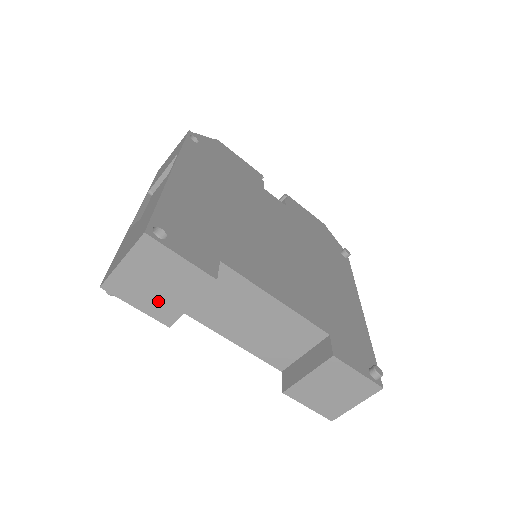
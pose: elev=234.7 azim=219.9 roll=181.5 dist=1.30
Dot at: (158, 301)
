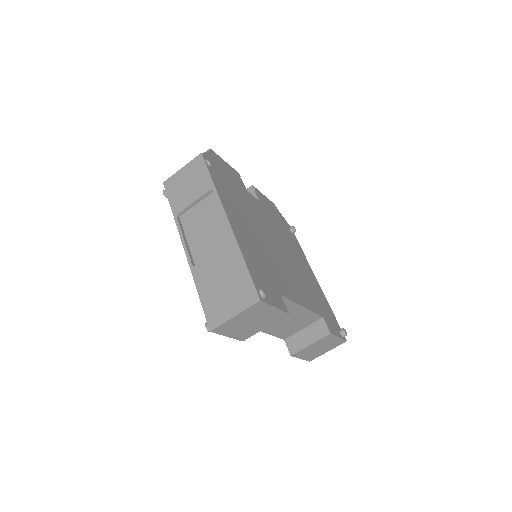
Dot at: (245, 330)
